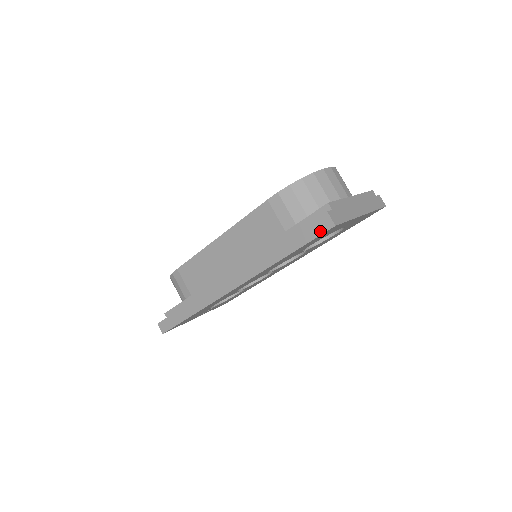
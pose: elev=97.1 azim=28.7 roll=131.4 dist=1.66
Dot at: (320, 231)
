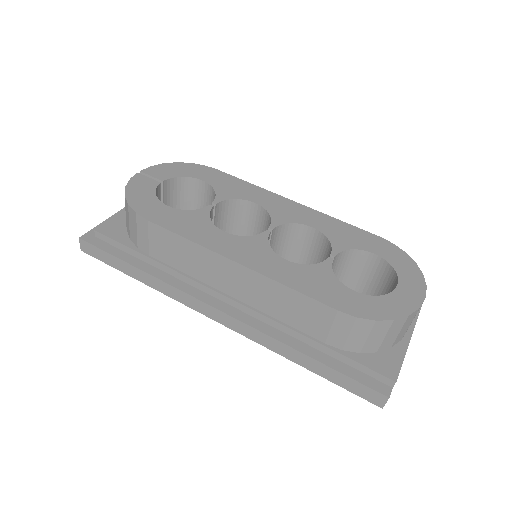
Dot at: (363, 396)
